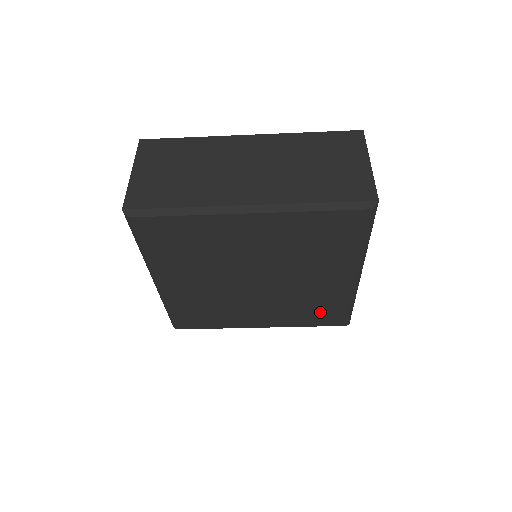
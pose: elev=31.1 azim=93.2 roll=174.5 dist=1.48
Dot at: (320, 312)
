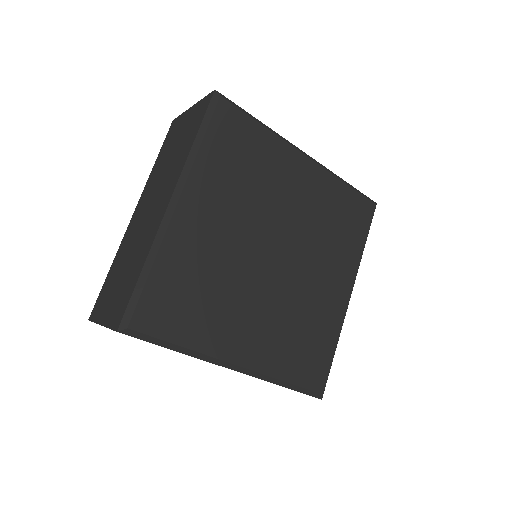
Dot at: (308, 350)
